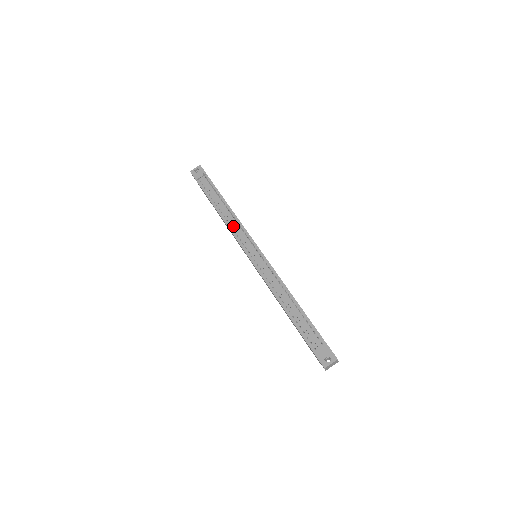
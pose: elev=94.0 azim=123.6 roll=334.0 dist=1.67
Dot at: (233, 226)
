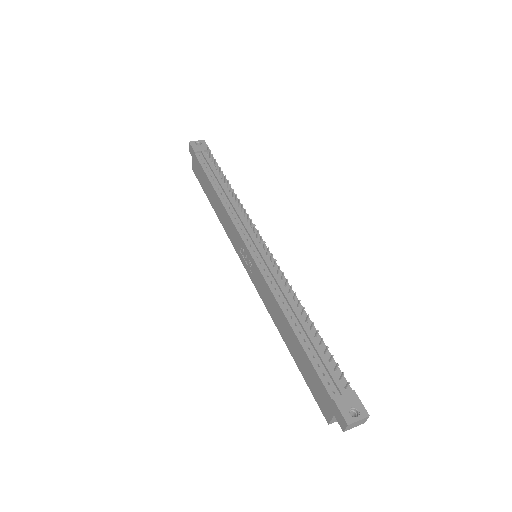
Dot at: (234, 211)
